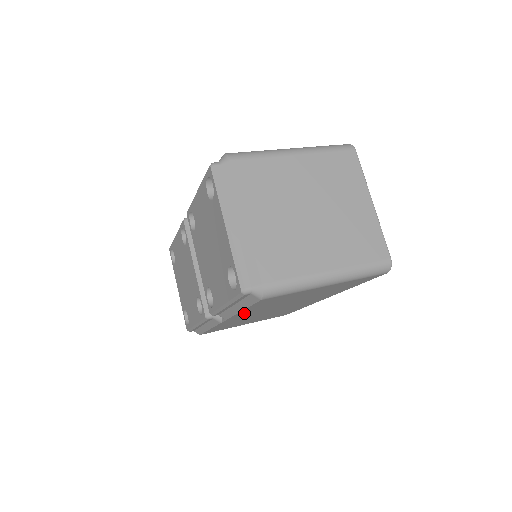
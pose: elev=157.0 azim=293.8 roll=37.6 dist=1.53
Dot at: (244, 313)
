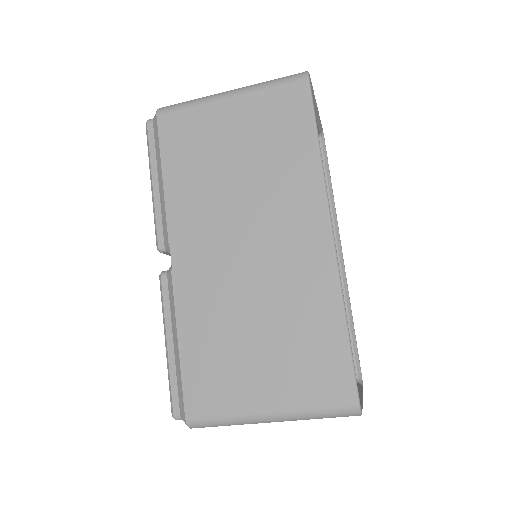
Dot at: (179, 208)
